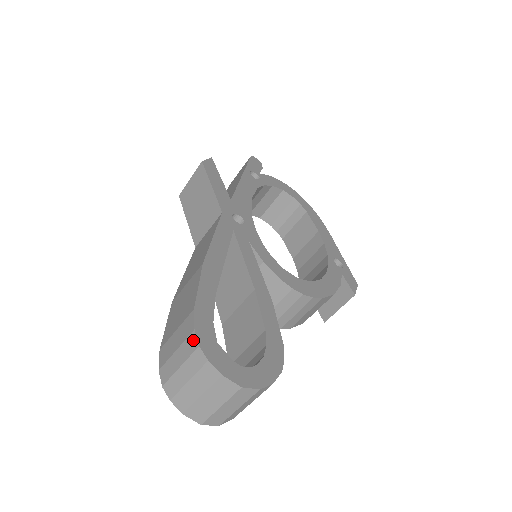
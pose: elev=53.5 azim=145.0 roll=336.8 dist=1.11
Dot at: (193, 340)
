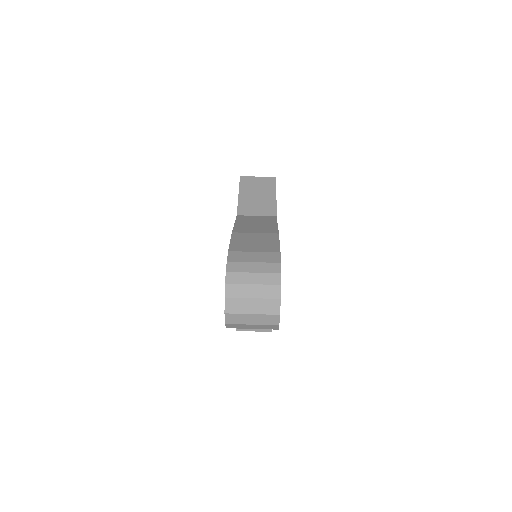
Dot at: (277, 267)
